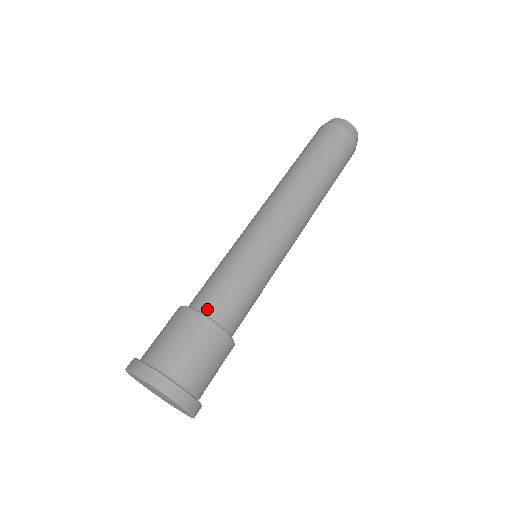
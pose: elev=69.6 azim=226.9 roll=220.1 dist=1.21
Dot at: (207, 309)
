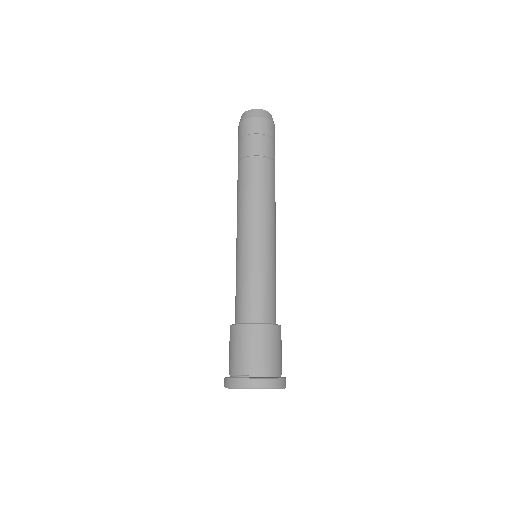
Dot at: (244, 318)
